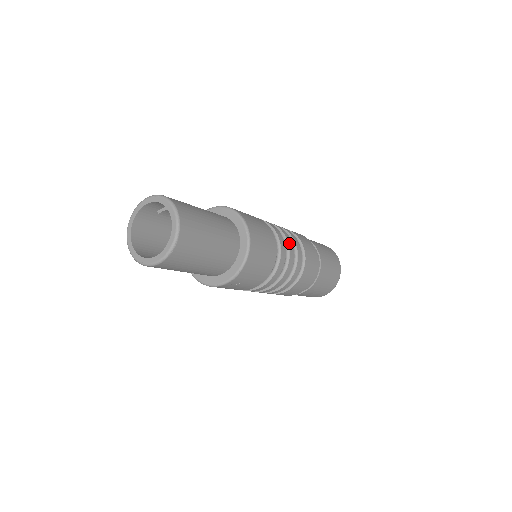
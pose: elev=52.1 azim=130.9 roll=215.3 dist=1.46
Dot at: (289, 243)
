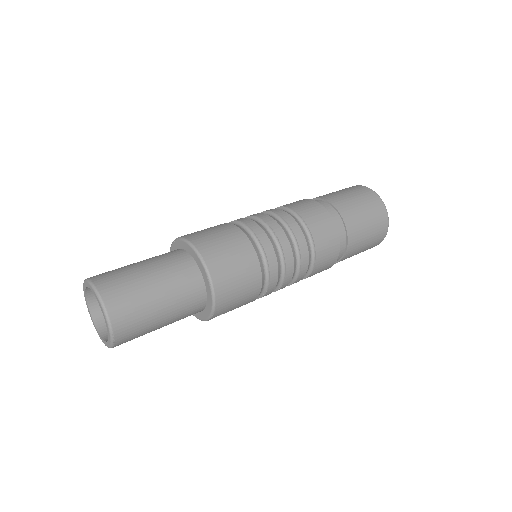
Dot at: (284, 247)
